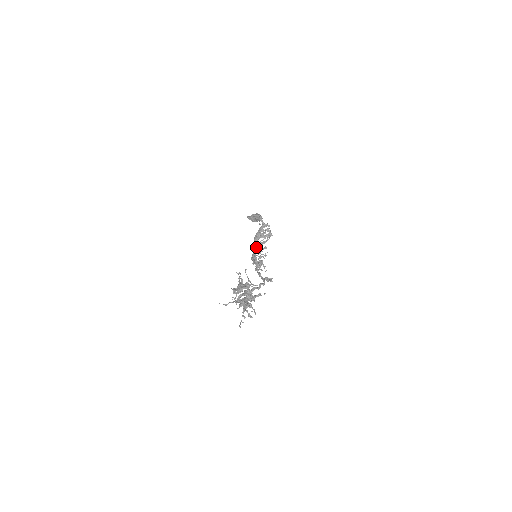
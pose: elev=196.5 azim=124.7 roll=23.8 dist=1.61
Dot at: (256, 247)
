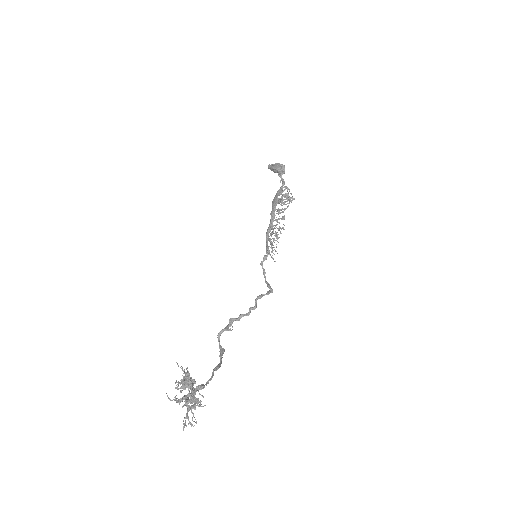
Dot at: (273, 216)
